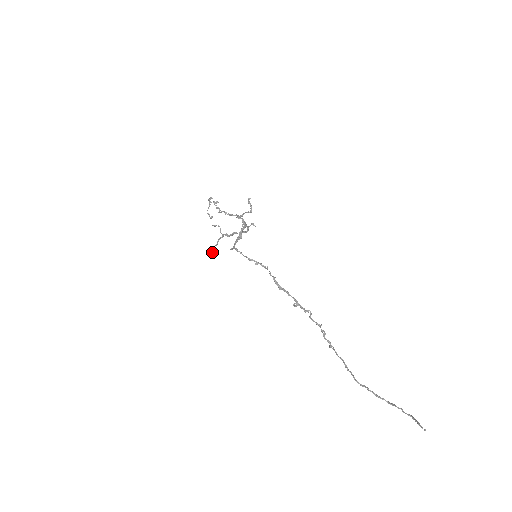
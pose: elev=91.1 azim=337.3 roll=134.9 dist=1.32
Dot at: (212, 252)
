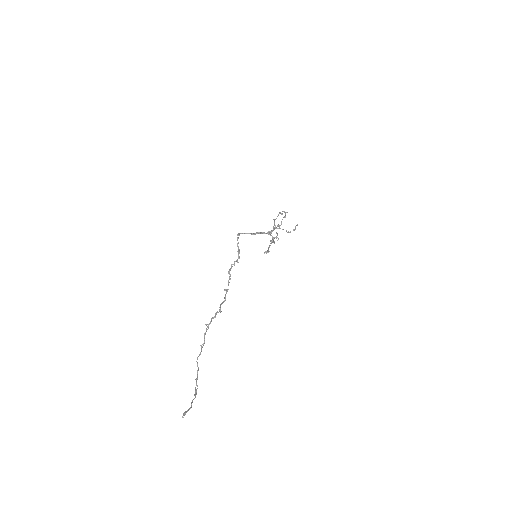
Dot at: (266, 251)
